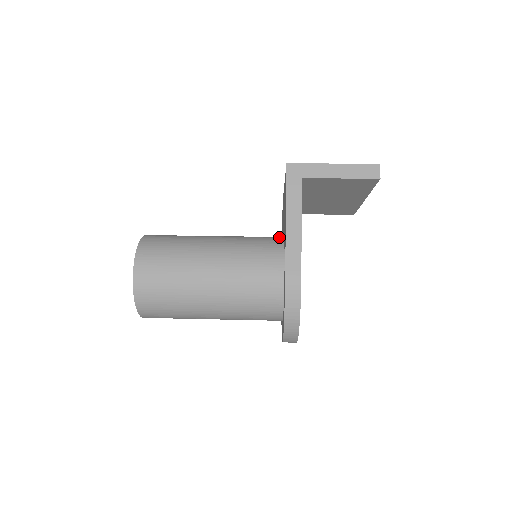
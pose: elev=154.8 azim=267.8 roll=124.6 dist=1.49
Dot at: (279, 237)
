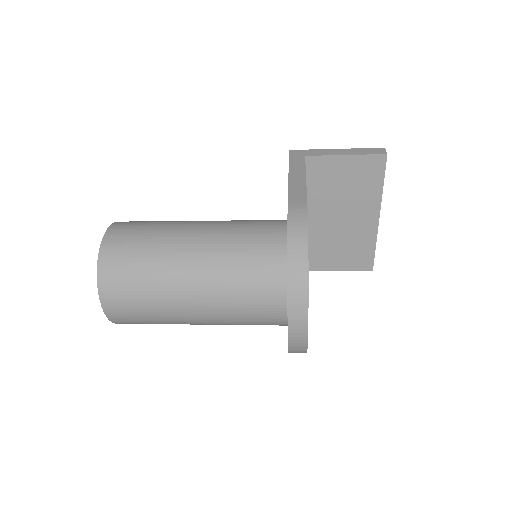
Dot at: occluded
